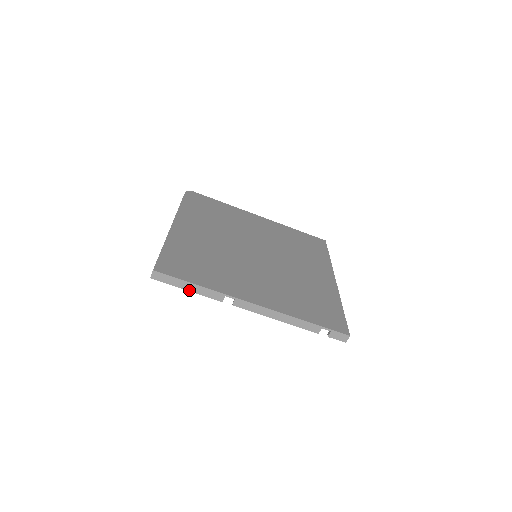
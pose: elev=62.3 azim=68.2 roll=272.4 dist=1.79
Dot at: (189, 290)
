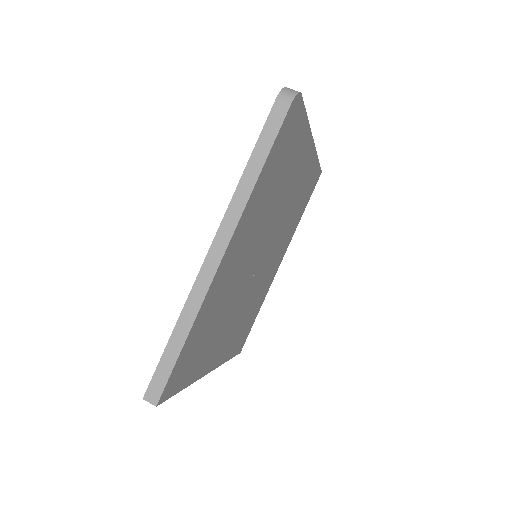
Dot at: occluded
